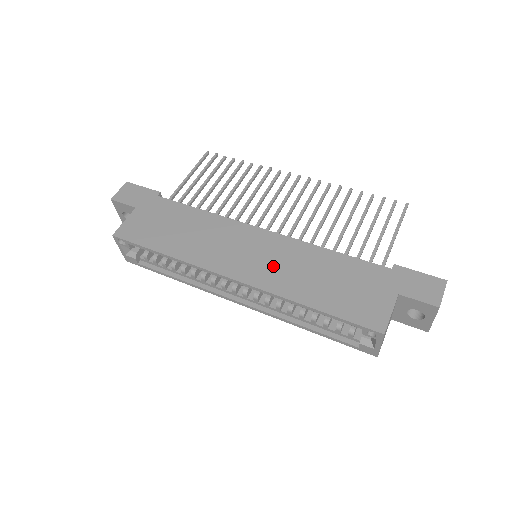
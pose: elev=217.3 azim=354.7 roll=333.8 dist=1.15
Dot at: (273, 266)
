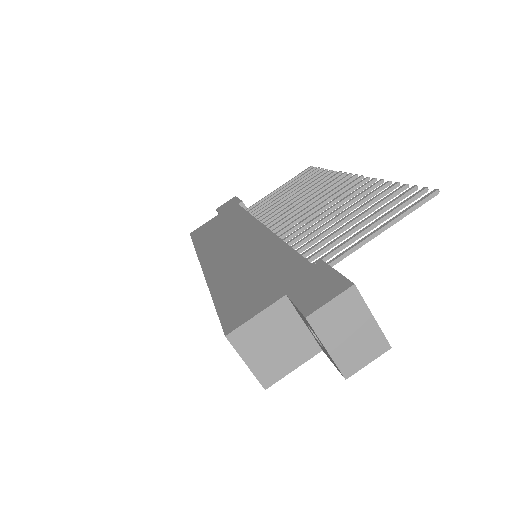
Dot at: (233, 257)
